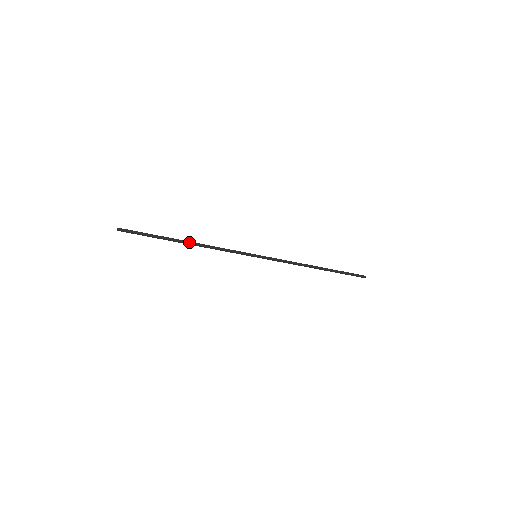
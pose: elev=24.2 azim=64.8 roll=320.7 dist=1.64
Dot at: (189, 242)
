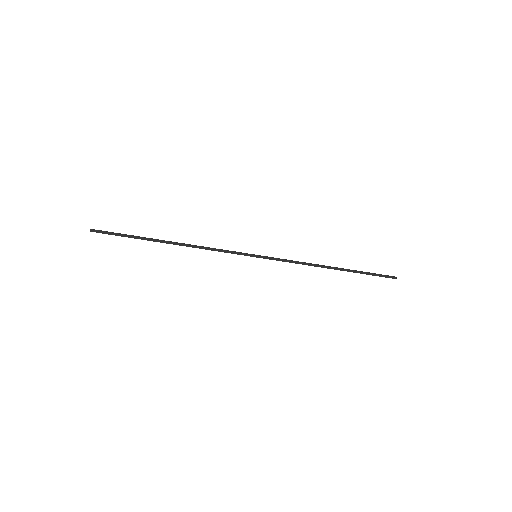
Dot at: (174, 243)
